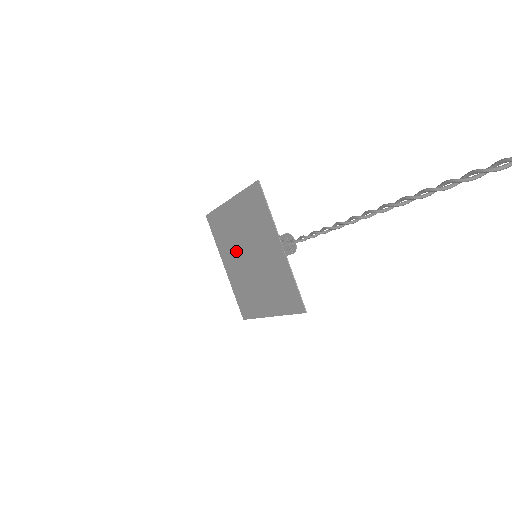
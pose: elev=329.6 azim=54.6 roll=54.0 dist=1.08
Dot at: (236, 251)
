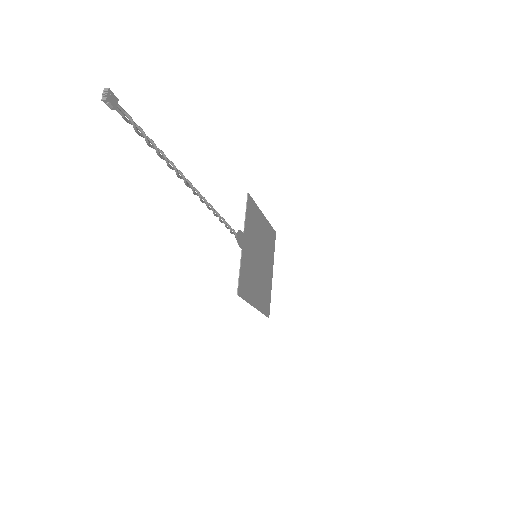
Dot at: (264, 256)
